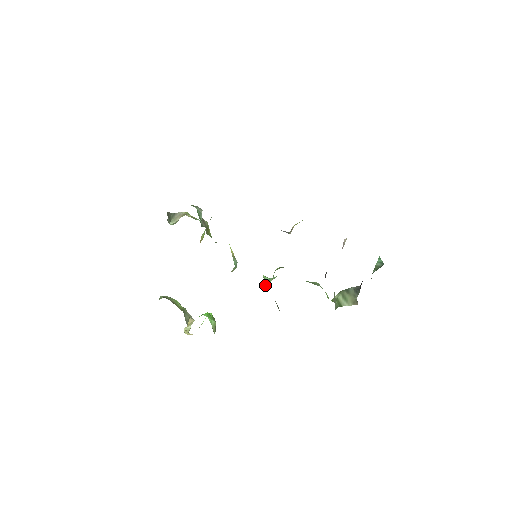
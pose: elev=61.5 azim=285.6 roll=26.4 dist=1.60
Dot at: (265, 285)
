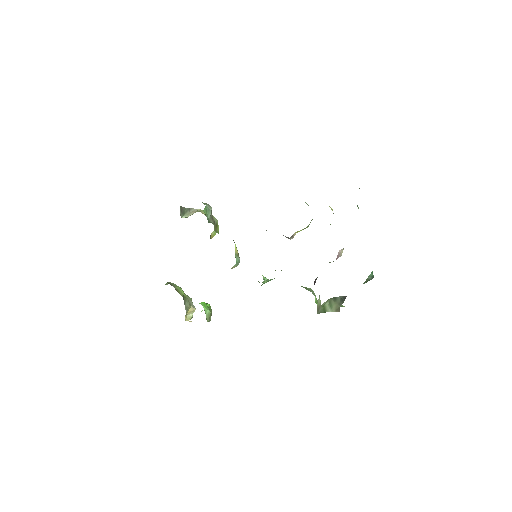
Dot at: occluded
